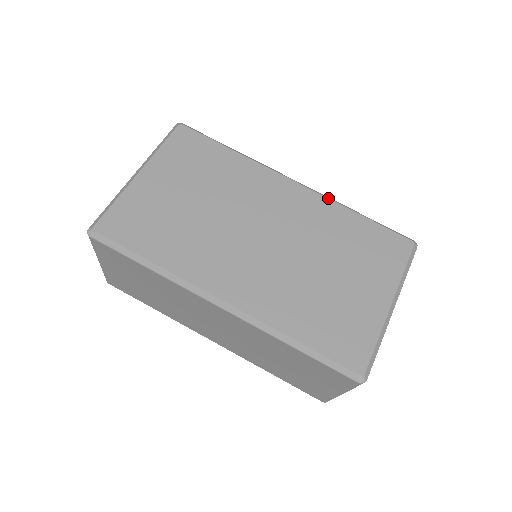
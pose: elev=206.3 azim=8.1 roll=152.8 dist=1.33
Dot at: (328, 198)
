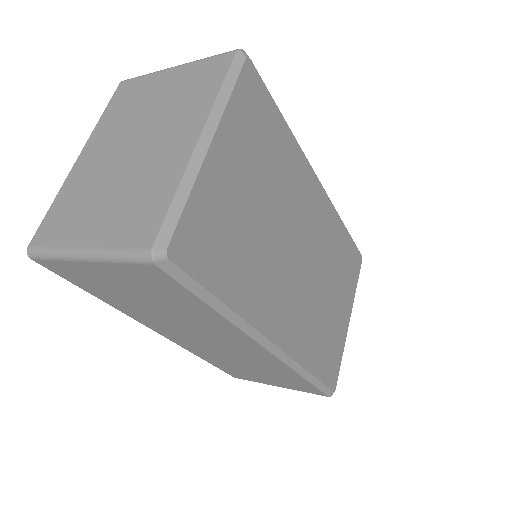
Dot at: (334, 207)
